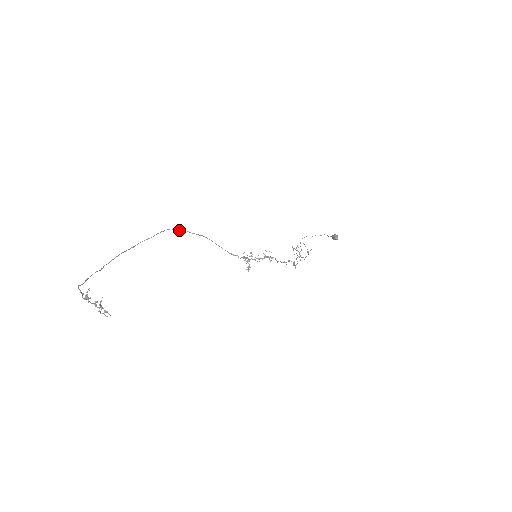
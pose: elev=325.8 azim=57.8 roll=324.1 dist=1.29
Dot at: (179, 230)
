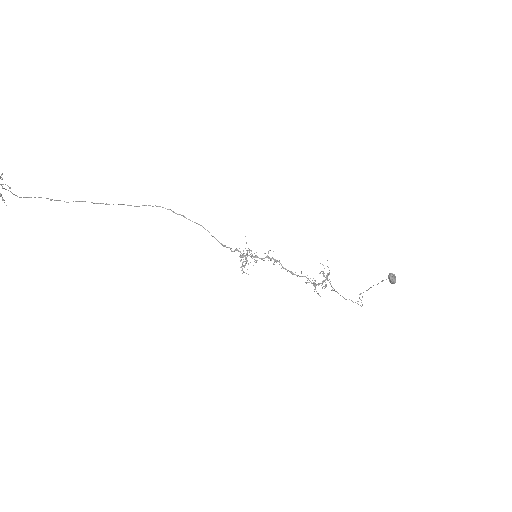
Dot at: (174, 212)
